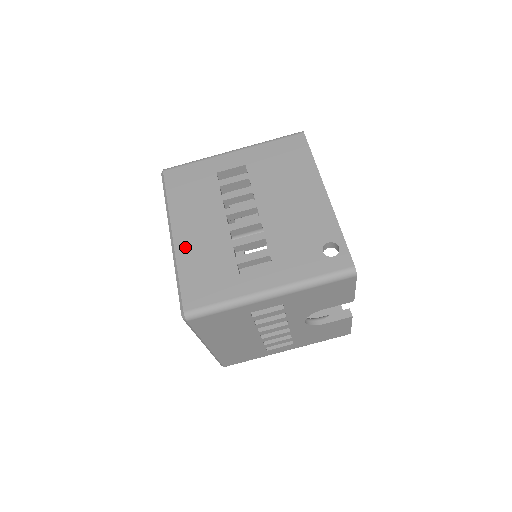
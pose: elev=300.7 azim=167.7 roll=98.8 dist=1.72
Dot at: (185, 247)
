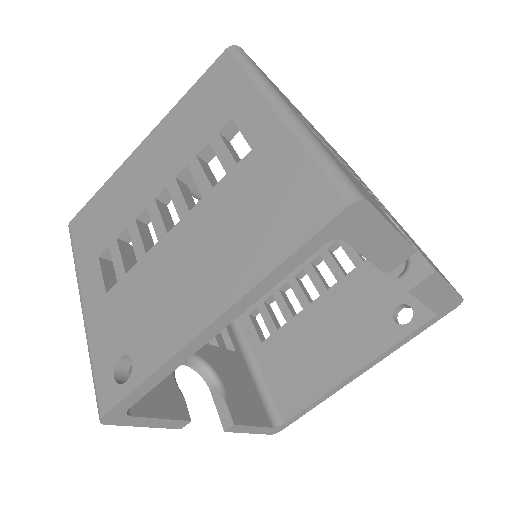
Dot at: (128, 169)
